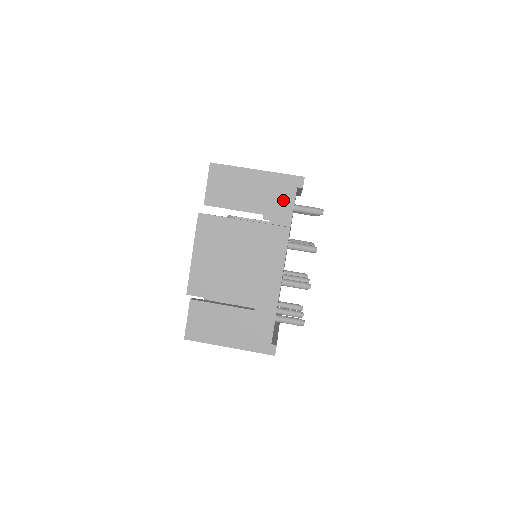
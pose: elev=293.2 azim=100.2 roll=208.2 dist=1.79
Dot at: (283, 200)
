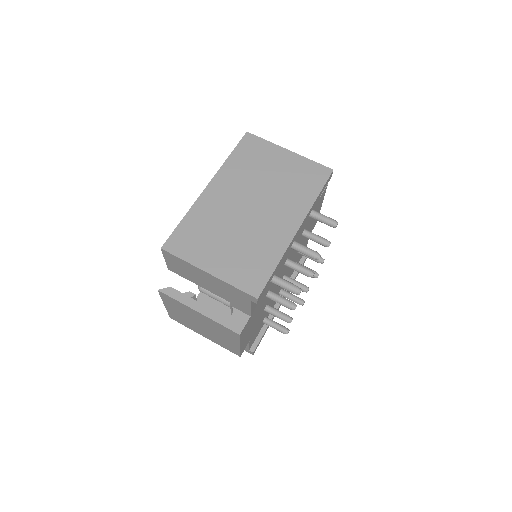
Dot at: (239, 301)
